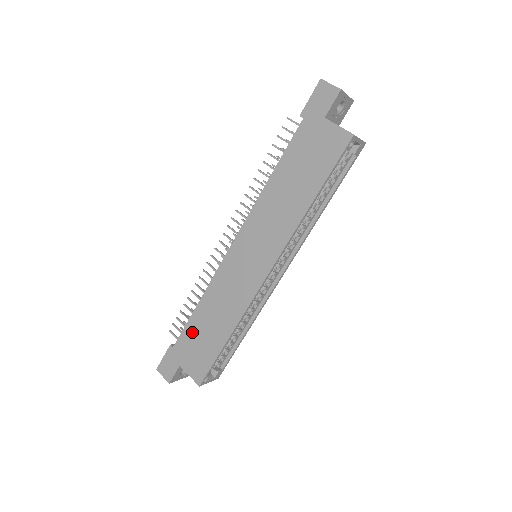
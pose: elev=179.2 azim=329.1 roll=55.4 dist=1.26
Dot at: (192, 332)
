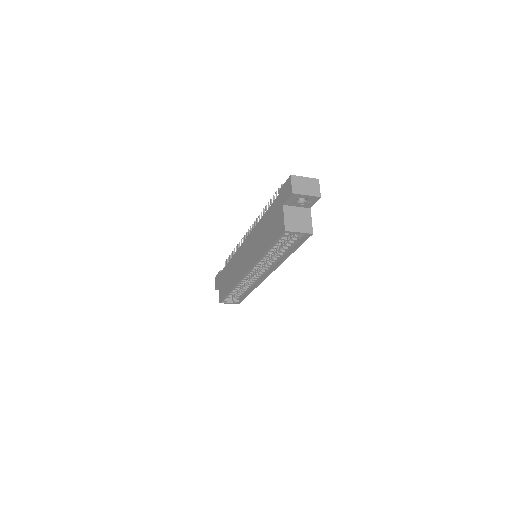
Dot at: (225, 273)
